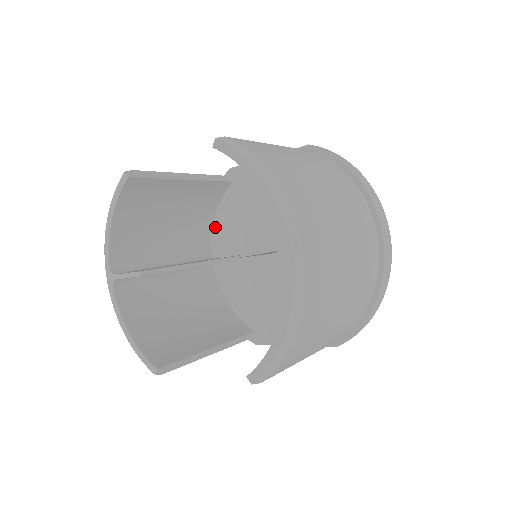
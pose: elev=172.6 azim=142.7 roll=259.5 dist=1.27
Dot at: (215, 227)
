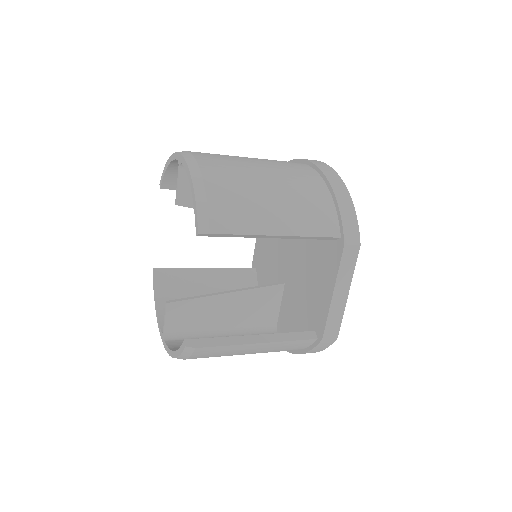
Dot at: occluded
